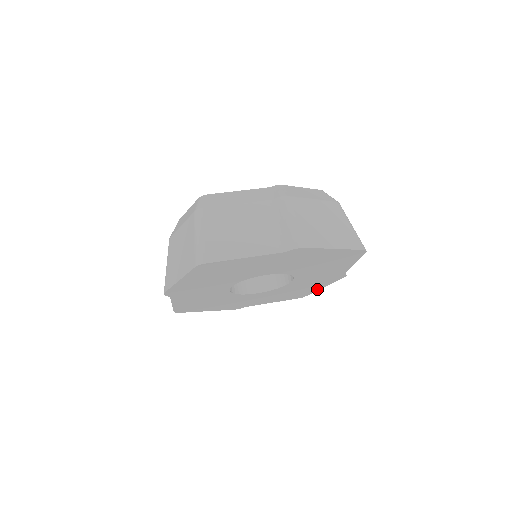
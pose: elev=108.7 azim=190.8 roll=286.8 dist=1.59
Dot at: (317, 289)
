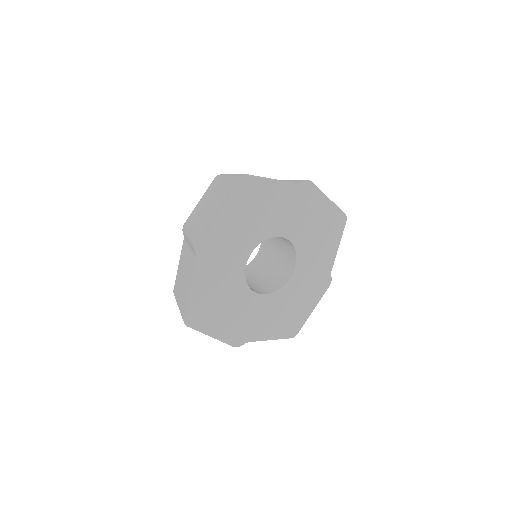
Dot at: (308, 314)
